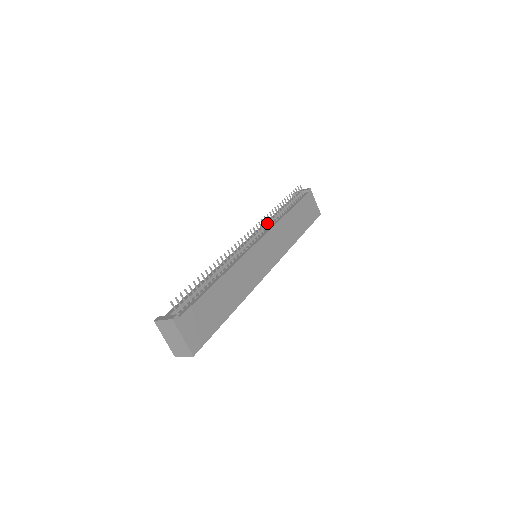
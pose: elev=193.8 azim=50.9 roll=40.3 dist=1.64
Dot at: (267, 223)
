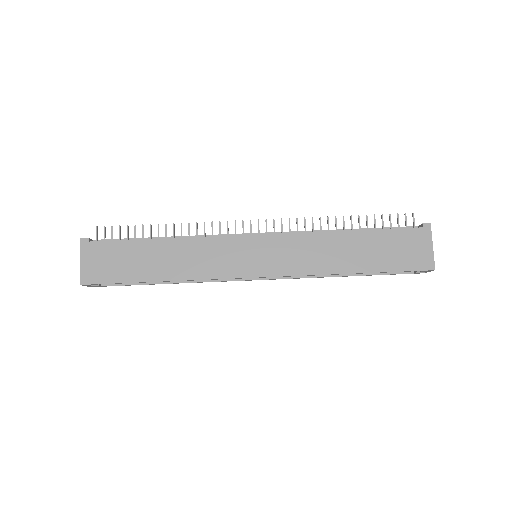
Dot at: (297, 227)
